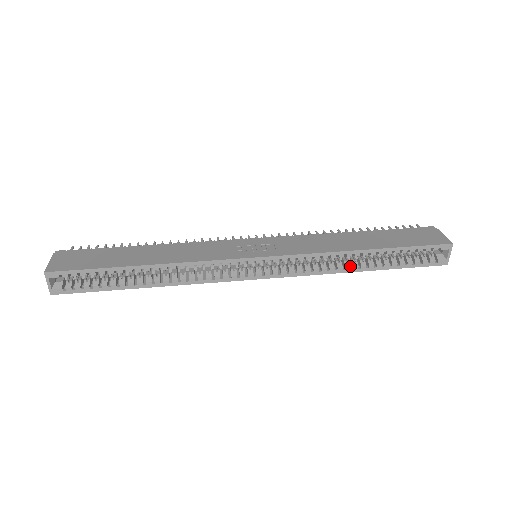
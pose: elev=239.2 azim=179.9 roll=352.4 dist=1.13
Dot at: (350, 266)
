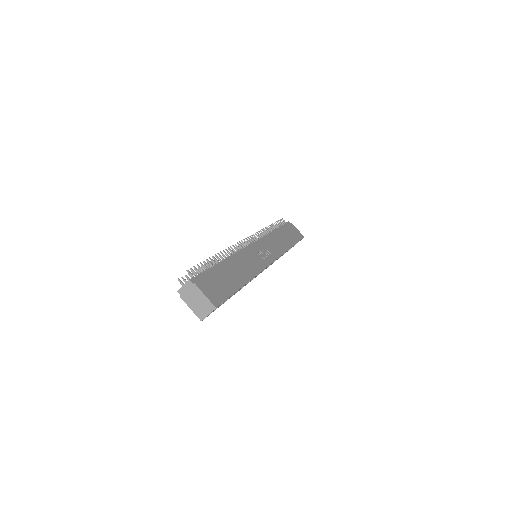
Dot at: occluded
